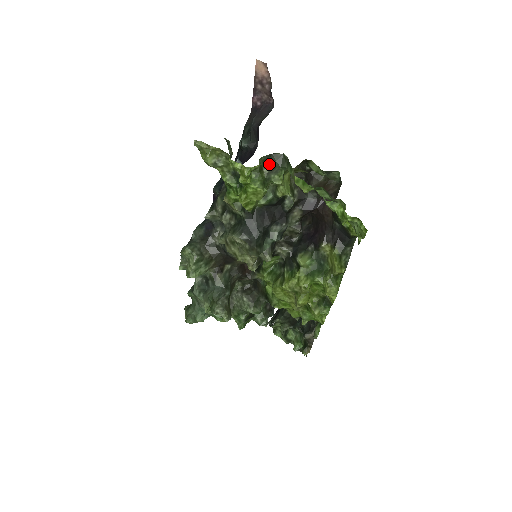
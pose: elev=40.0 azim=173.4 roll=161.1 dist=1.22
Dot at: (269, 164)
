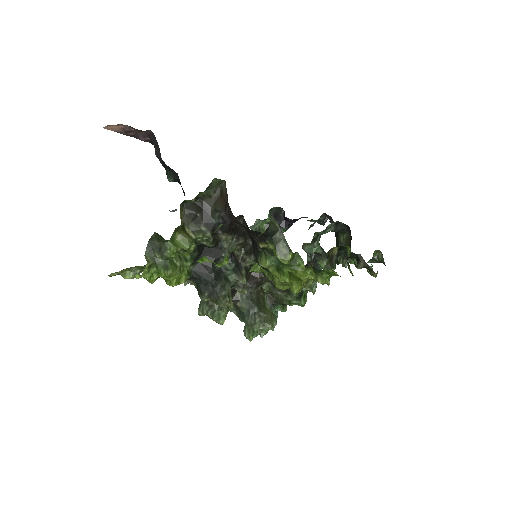
Dot at: (155, 249)
